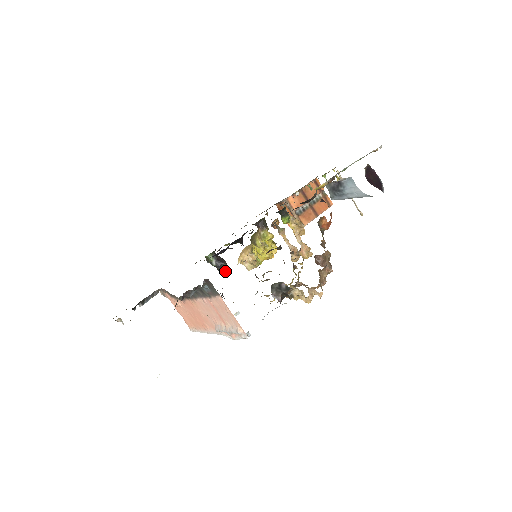
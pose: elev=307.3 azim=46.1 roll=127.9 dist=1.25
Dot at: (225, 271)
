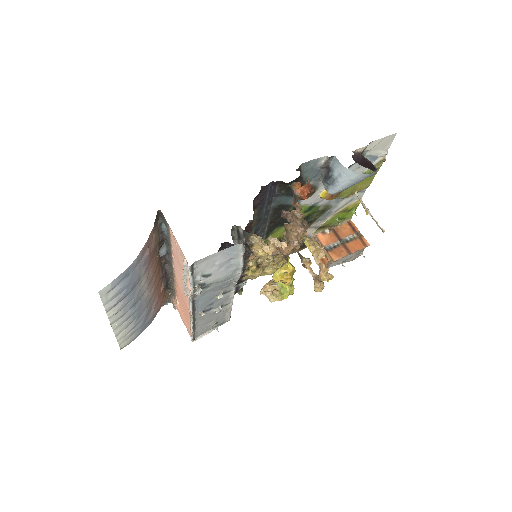
Dot at: (239, 291)
